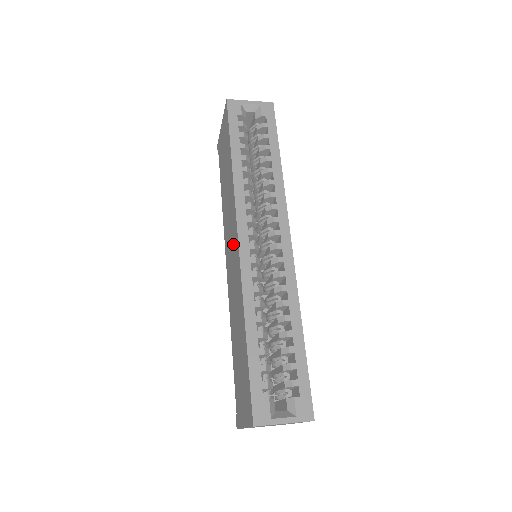
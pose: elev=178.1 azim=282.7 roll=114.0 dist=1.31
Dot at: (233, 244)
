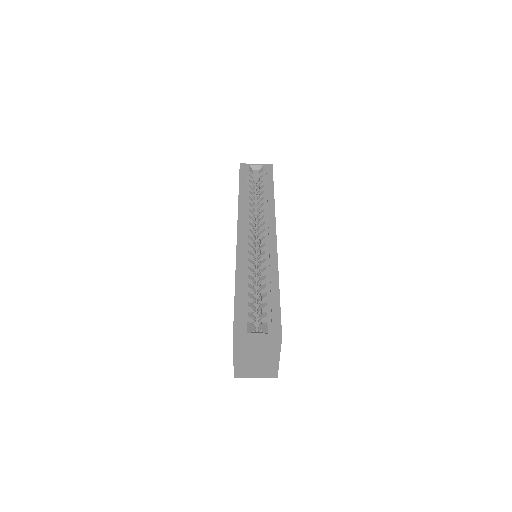
Dot at: occluded
